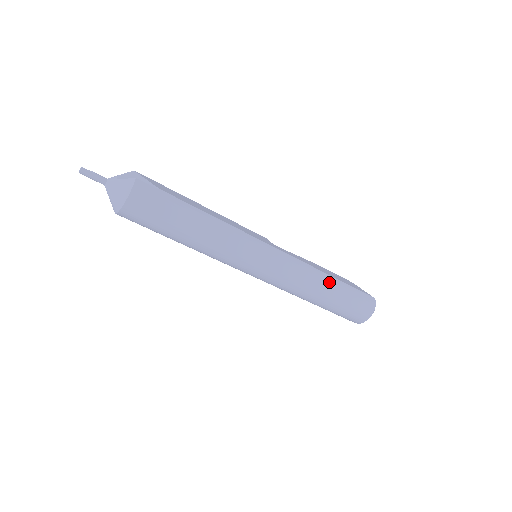
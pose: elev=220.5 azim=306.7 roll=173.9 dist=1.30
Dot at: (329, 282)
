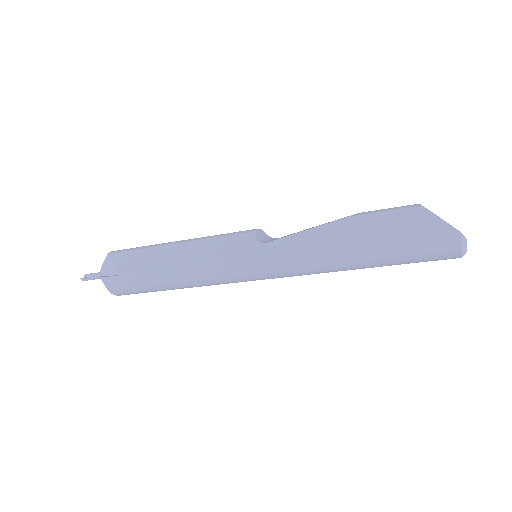
Dot at: (352, 254)
